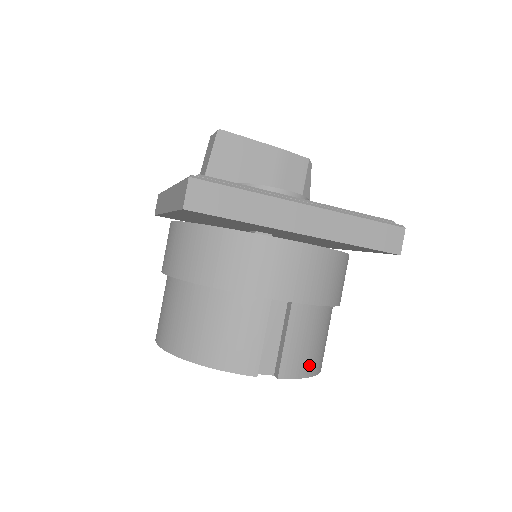
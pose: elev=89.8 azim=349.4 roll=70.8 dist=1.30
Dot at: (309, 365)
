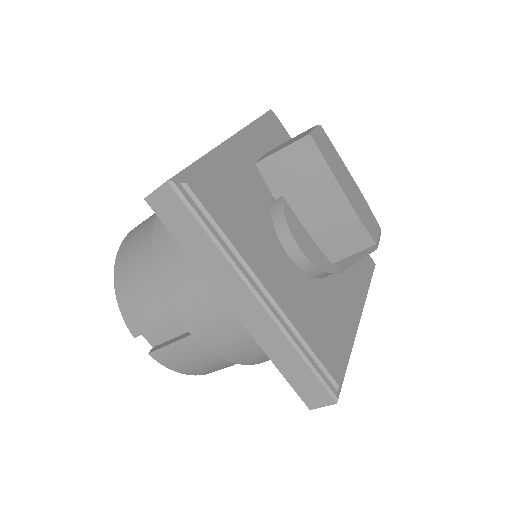
Dot at: (185, 369)
